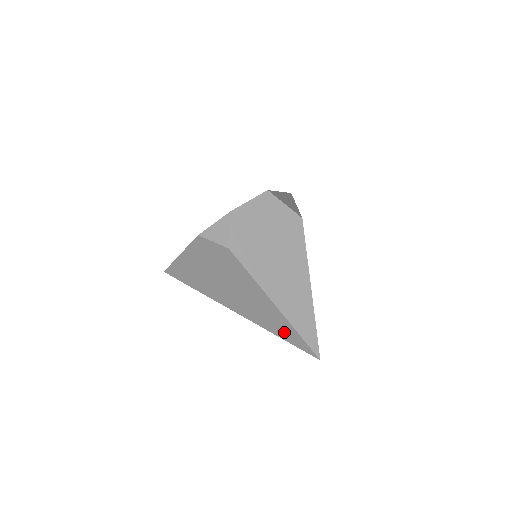
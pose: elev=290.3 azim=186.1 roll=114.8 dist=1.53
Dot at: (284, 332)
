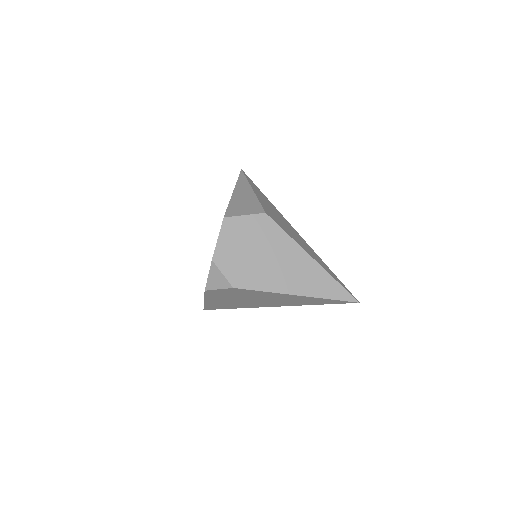
Dot at: (319, 302)
